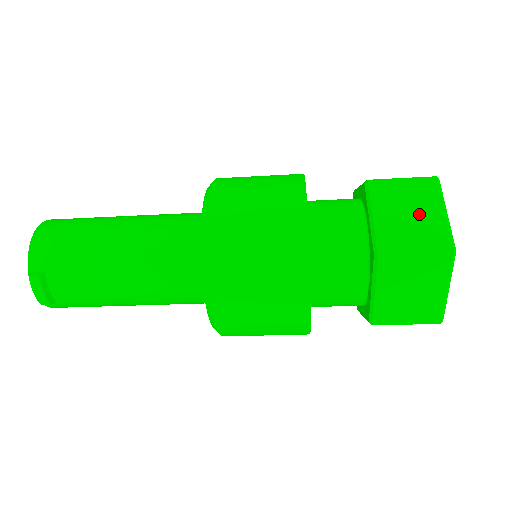
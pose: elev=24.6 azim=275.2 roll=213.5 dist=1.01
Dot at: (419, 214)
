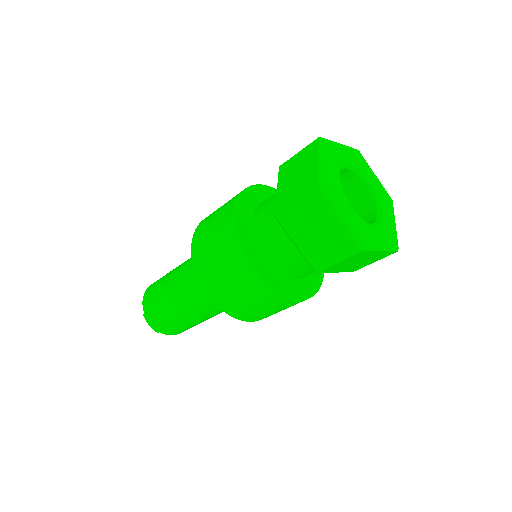
Dot at: (303, 172)
